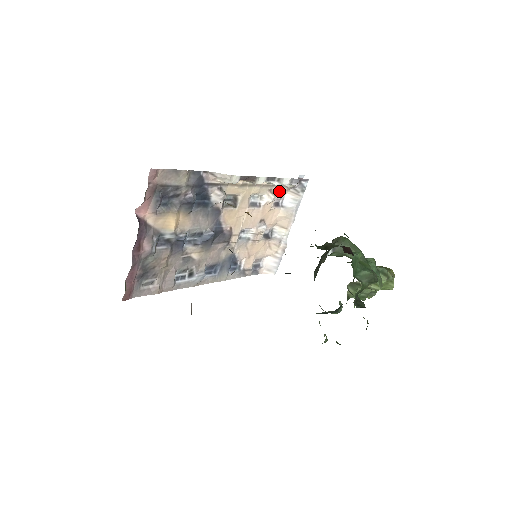
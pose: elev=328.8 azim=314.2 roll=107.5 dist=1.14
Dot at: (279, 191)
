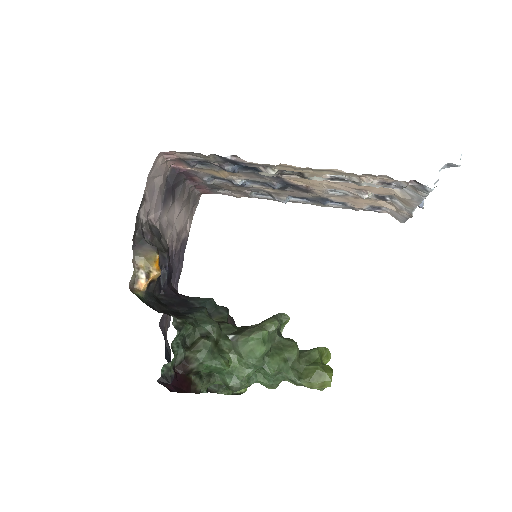
Dot at: (383, 178)
